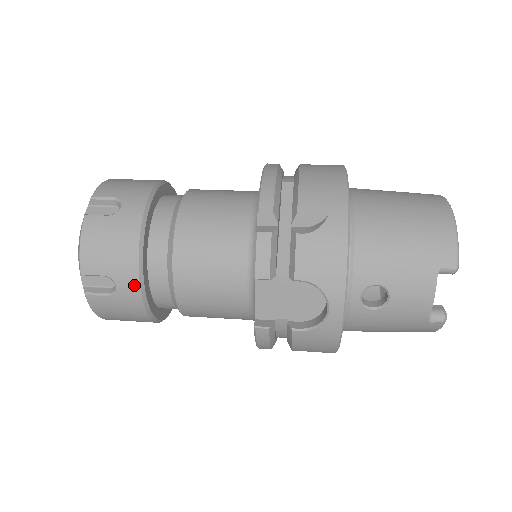
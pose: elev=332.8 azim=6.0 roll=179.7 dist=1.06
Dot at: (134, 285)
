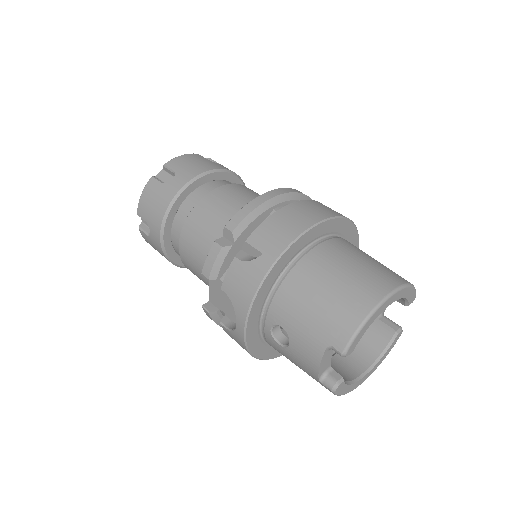
Dot at: (158, 237)
